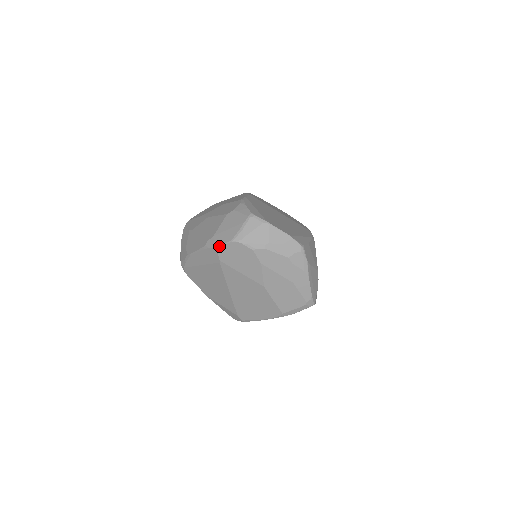
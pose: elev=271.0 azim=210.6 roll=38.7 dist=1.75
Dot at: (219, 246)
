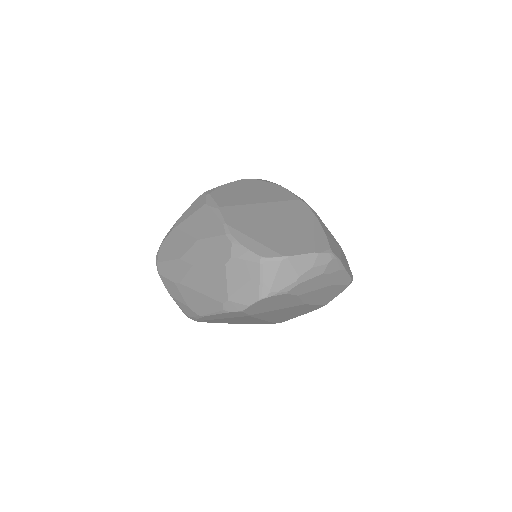
Dot at: (245, 309)
